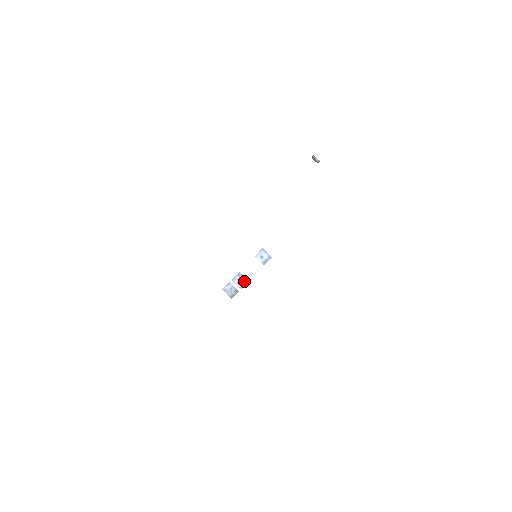
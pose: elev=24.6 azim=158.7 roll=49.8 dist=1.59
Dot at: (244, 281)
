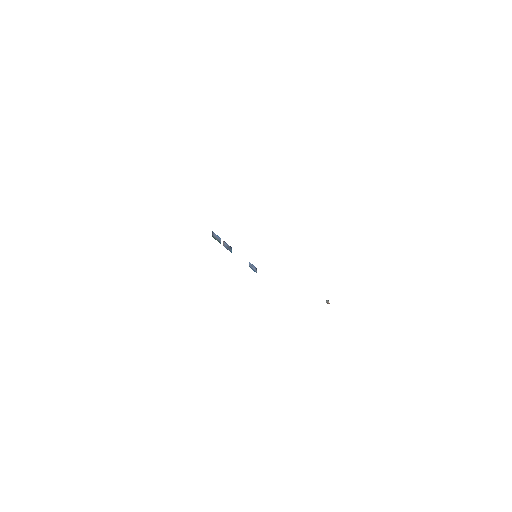
Dot at: (229, 250)
